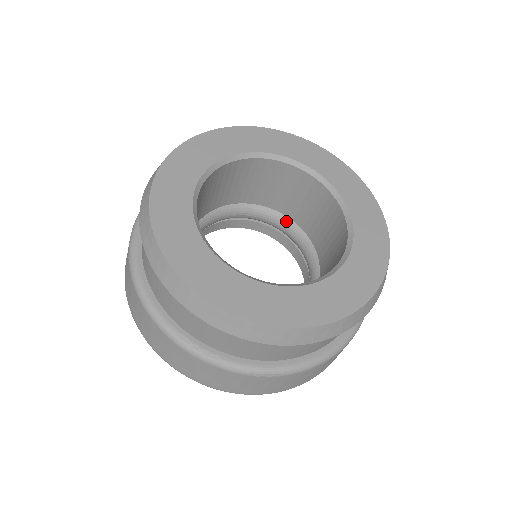
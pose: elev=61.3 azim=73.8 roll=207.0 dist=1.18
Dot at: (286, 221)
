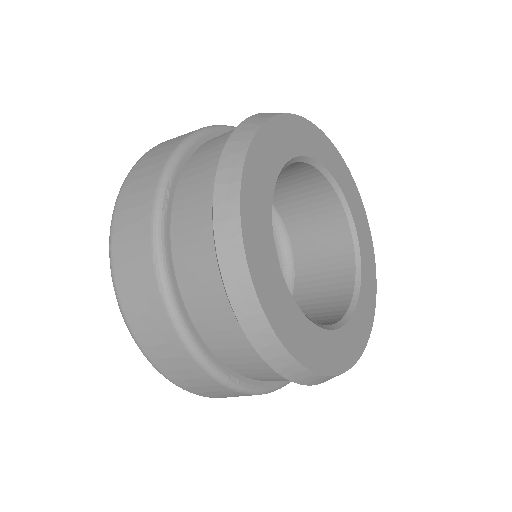
Dot at: occluded
